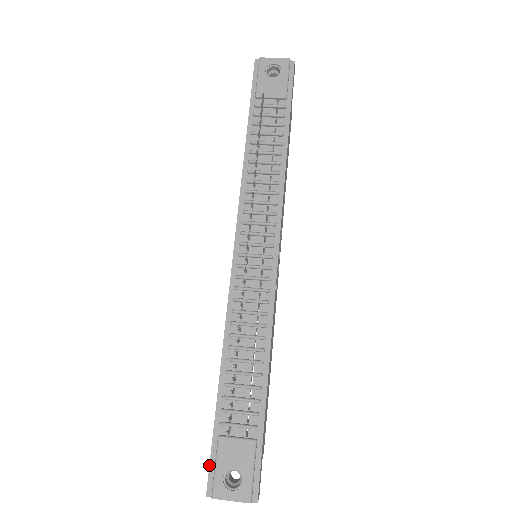
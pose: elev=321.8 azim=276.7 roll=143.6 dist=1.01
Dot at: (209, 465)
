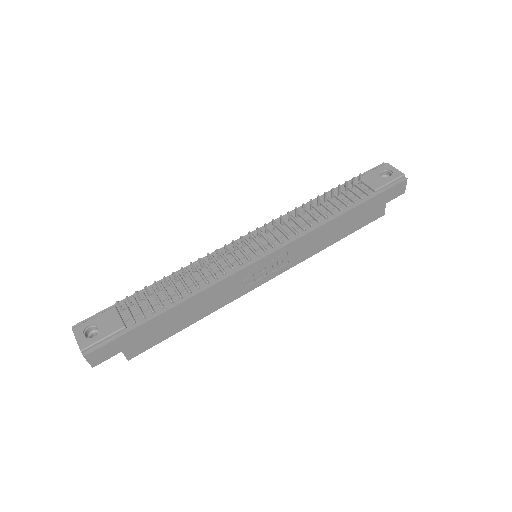
Dot at: (93, 315)
